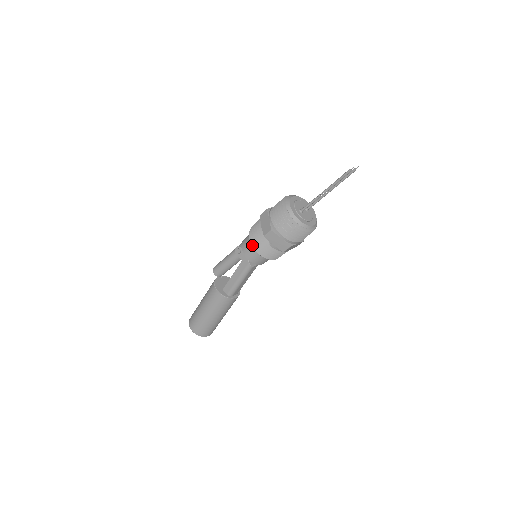
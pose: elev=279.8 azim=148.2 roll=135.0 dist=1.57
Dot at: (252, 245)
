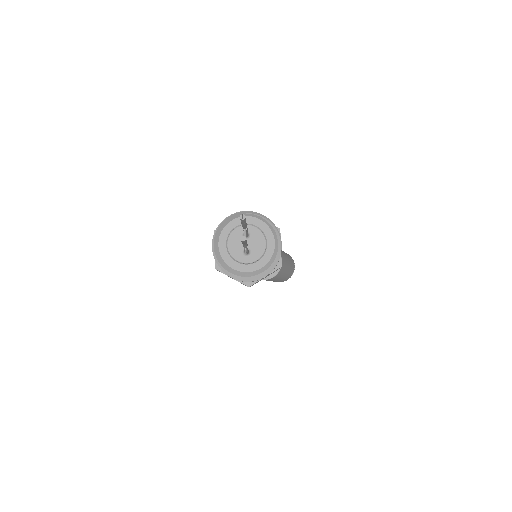
Dot at: occluded
